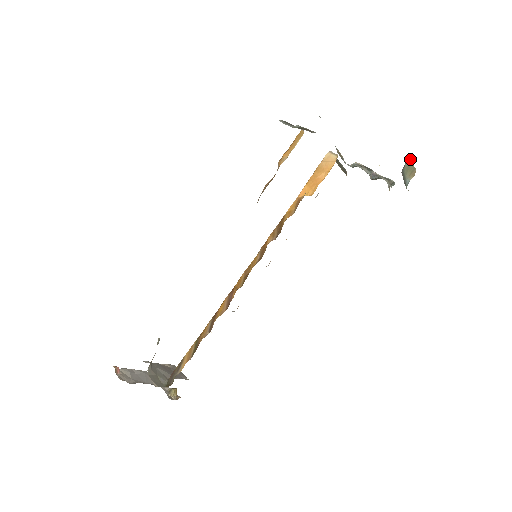
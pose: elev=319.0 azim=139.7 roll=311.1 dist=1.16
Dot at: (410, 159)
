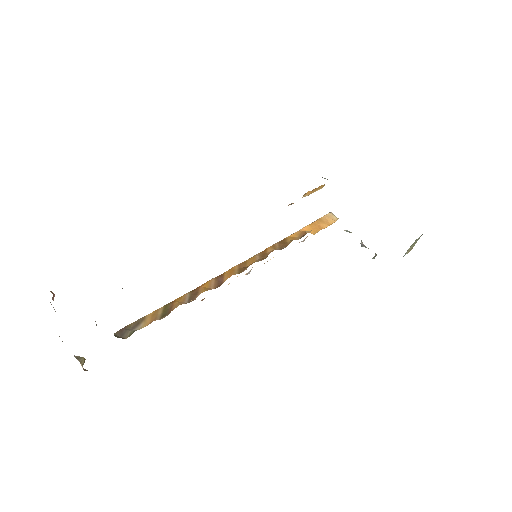
Dot at: occluded
